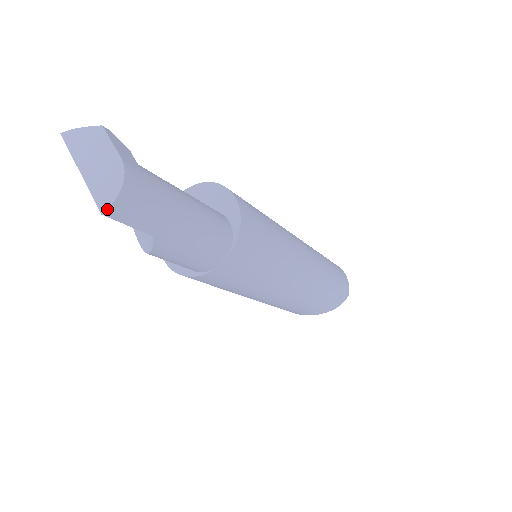
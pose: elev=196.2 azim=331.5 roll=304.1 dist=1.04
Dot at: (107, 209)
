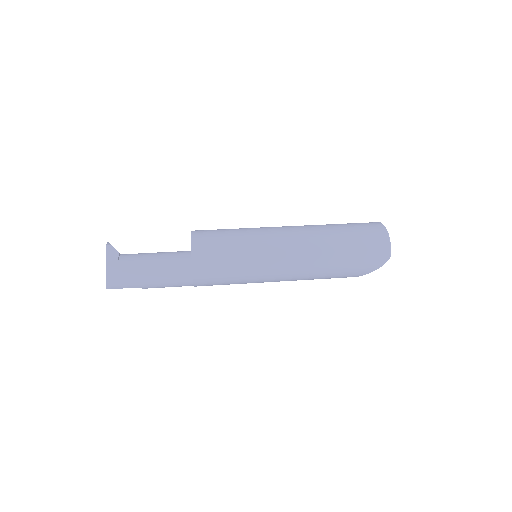
Dot at: (106, 288)
